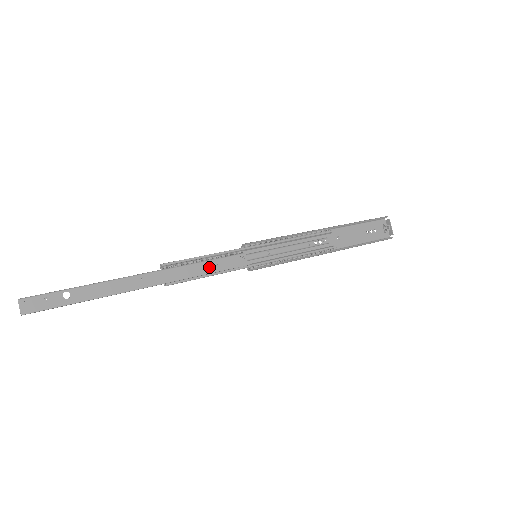
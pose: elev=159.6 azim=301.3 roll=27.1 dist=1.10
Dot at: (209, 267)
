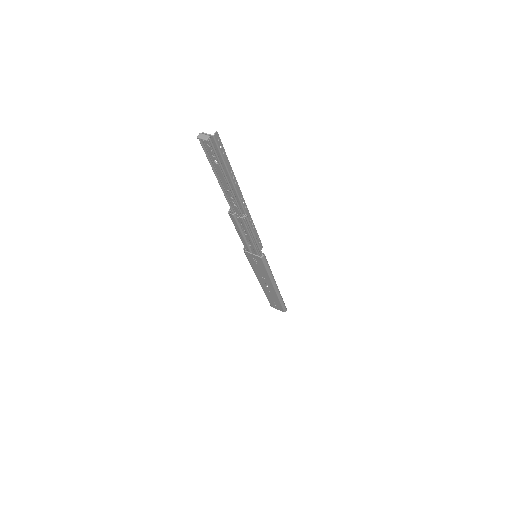
Dot at: occluded
